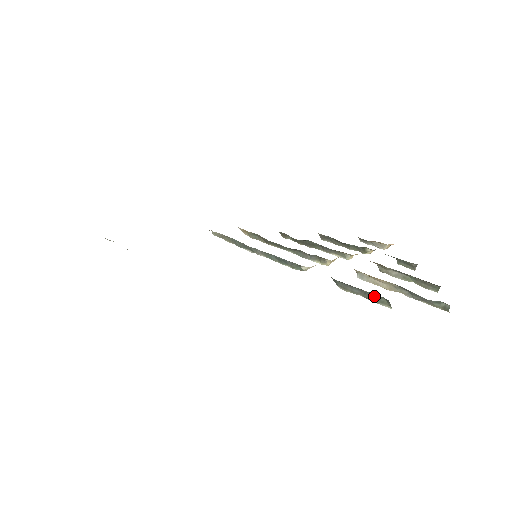
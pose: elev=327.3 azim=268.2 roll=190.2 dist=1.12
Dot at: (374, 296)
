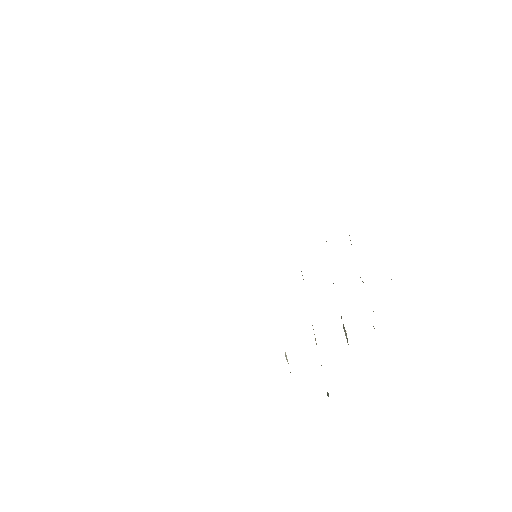
Dot at: (286, 358)
